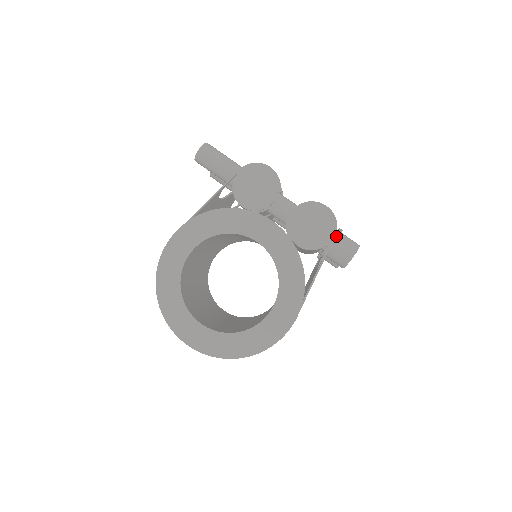
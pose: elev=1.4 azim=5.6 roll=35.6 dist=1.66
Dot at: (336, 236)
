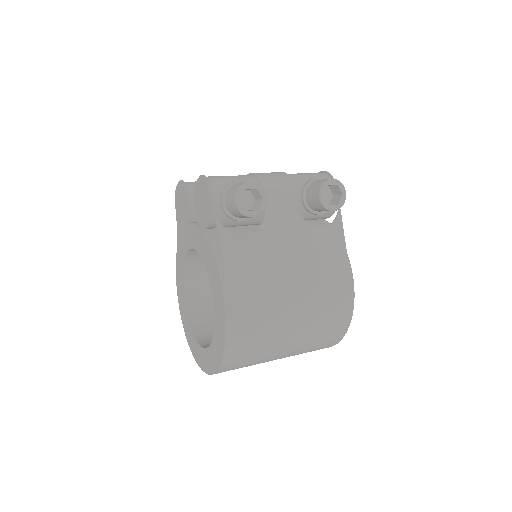
Dot at: (221, 194)
